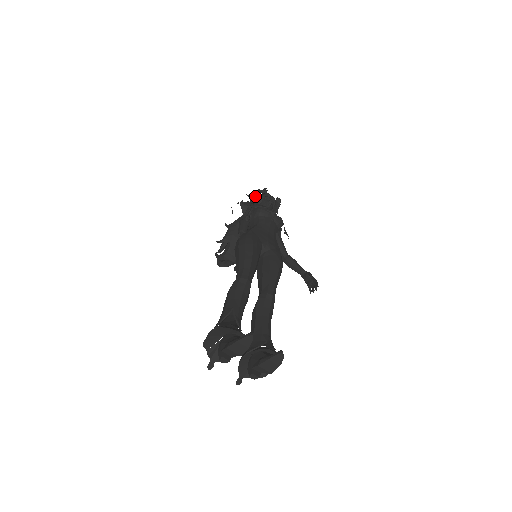
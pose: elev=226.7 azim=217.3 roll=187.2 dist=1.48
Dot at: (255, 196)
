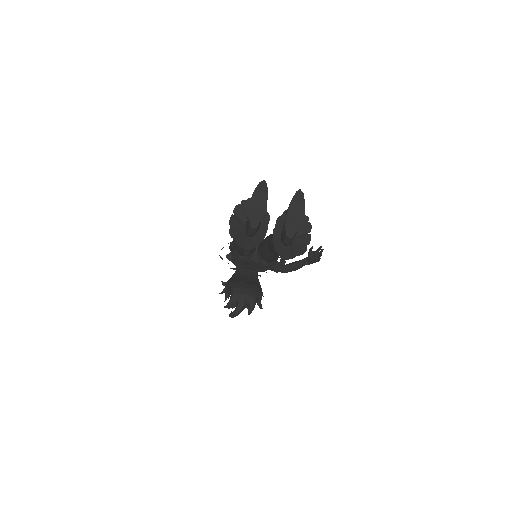
Dot at: occluded
